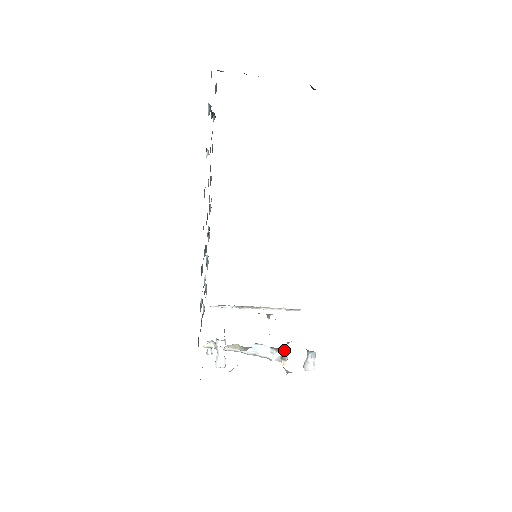
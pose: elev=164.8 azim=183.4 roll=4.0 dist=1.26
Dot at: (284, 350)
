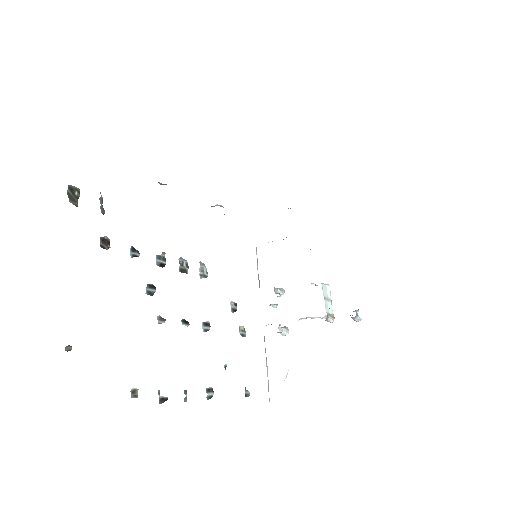
Dot at: (326, 320)
